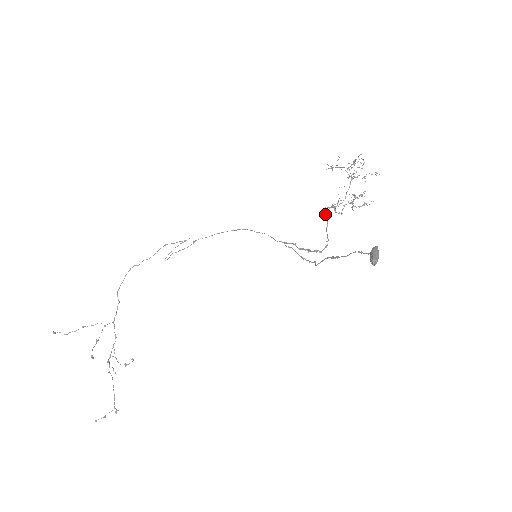
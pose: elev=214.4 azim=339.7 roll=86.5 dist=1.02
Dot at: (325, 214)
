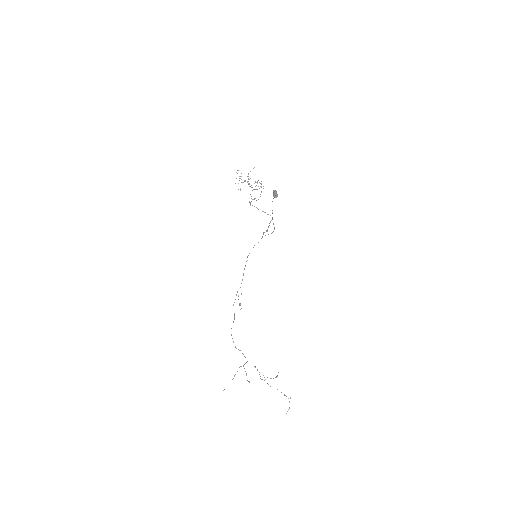
Dot at: occluded
